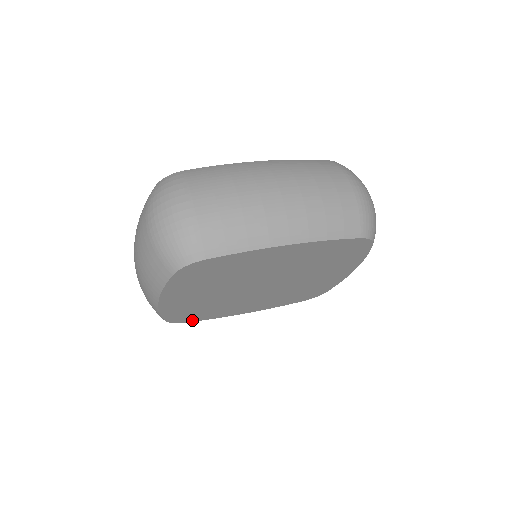
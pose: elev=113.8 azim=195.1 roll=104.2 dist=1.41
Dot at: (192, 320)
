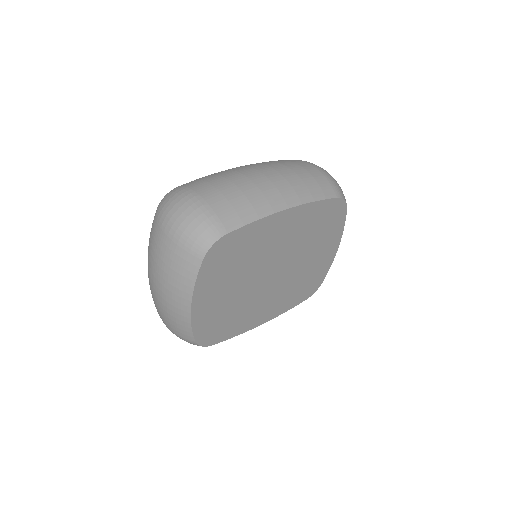
Dot at: (218, 340)
